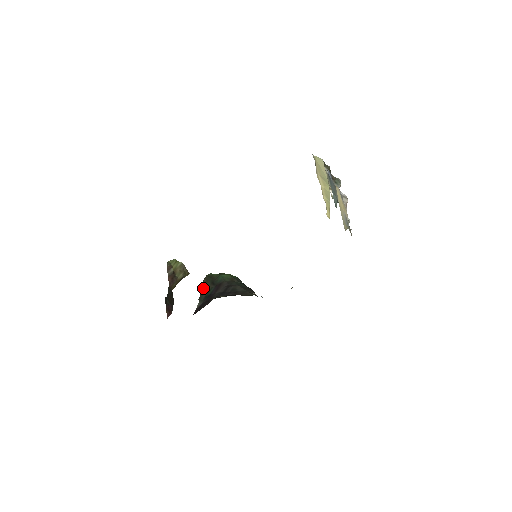
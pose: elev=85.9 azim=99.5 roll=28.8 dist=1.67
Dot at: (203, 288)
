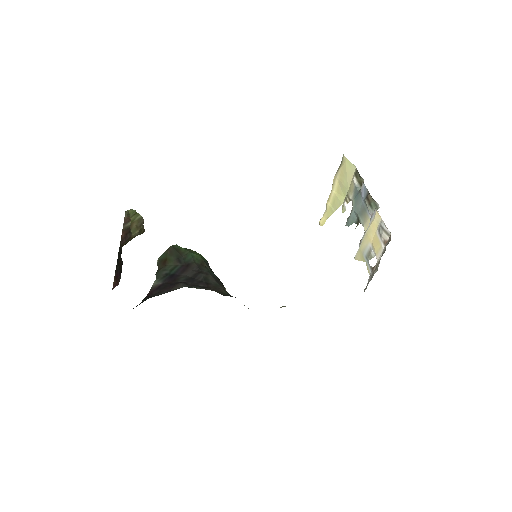
Dot at: (164, 261)
